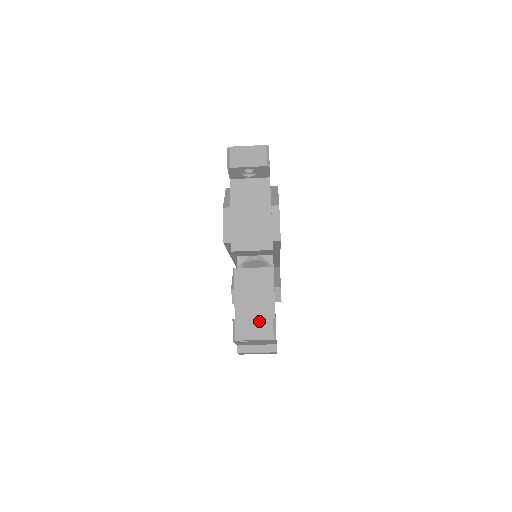
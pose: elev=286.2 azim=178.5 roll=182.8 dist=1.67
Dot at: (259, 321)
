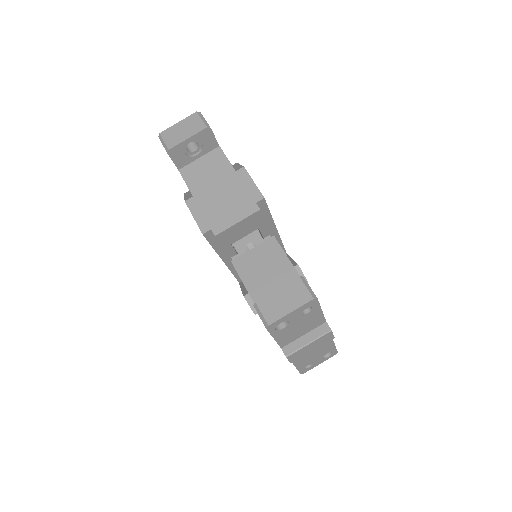
Dot at: (285, 289)
